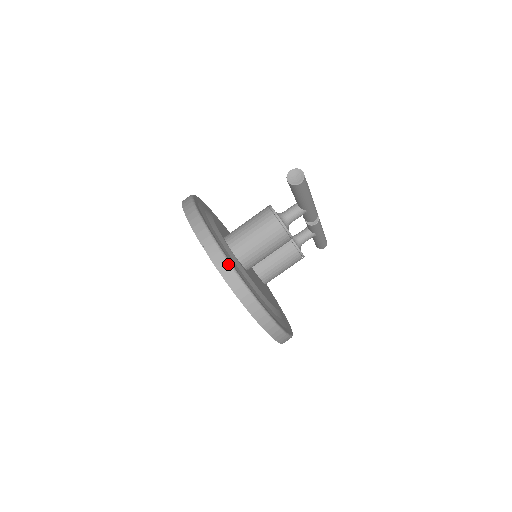
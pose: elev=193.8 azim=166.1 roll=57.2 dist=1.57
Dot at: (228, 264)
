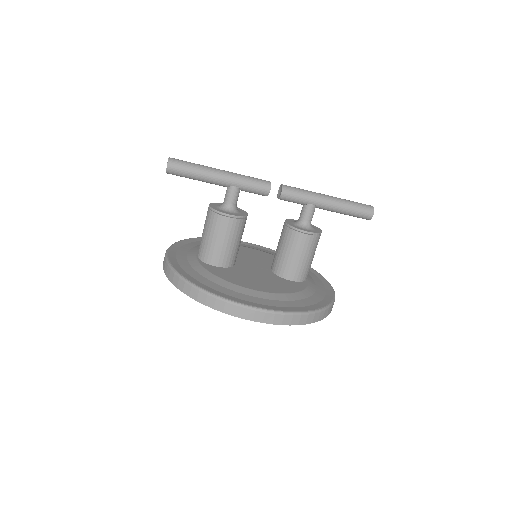
Dot at: (167, 263)
